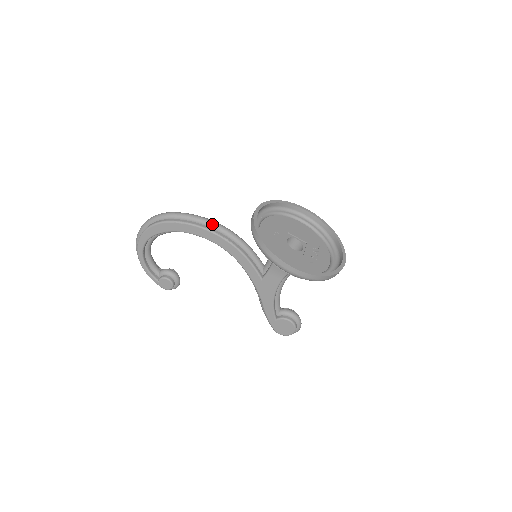
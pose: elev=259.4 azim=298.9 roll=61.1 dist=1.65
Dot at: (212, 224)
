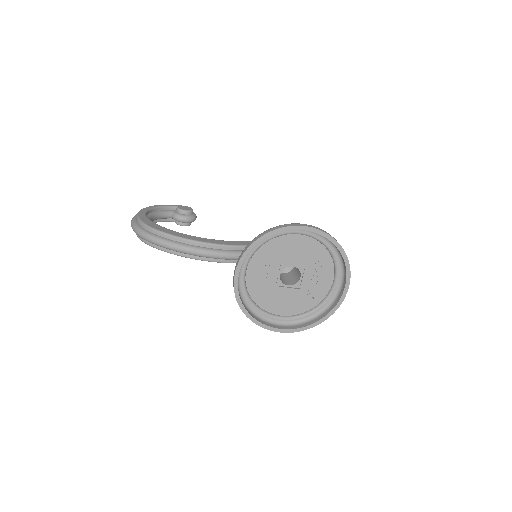
Dot at: (197, 255)
